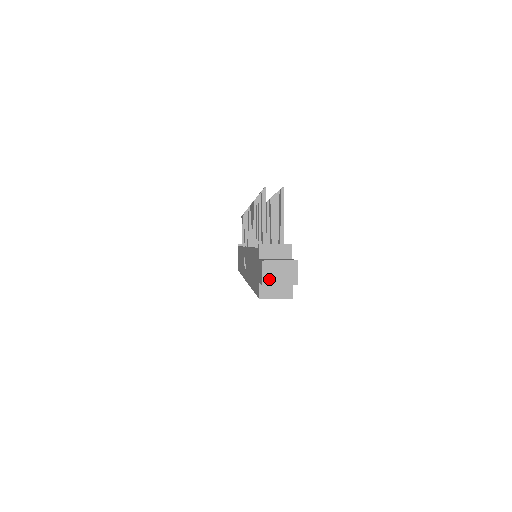
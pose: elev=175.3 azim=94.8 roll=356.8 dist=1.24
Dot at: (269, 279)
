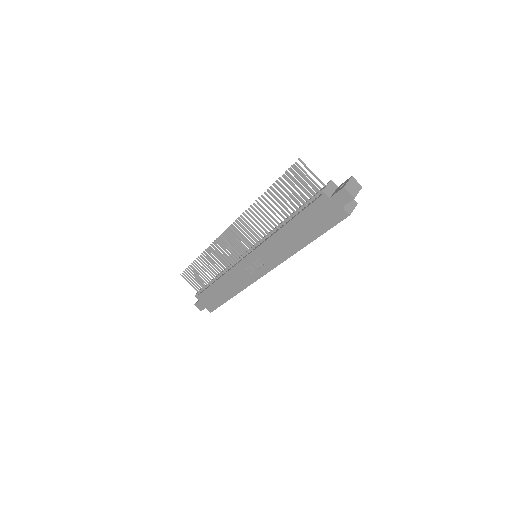
Dot at: (353, 193)
